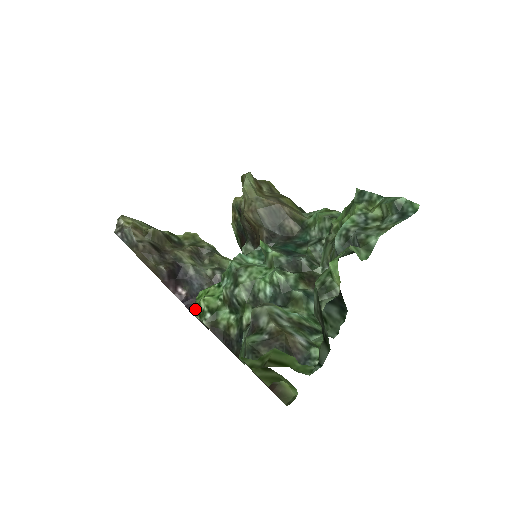
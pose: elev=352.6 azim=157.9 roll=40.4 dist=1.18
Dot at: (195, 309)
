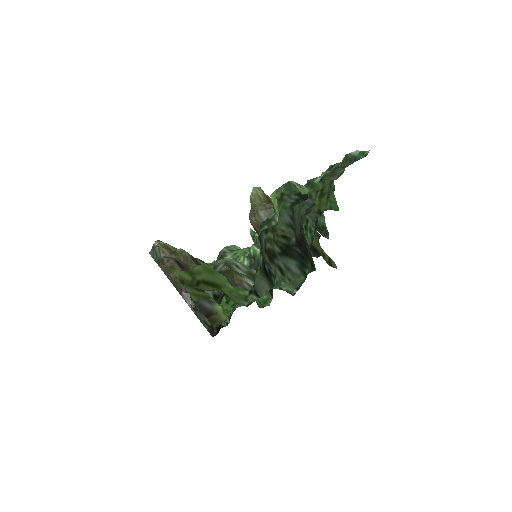
Dot at: occluded
